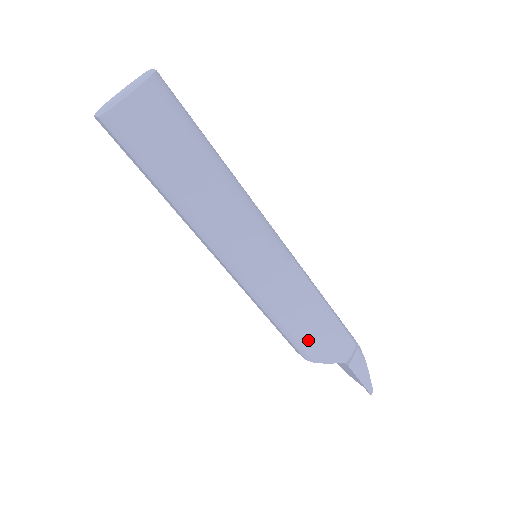
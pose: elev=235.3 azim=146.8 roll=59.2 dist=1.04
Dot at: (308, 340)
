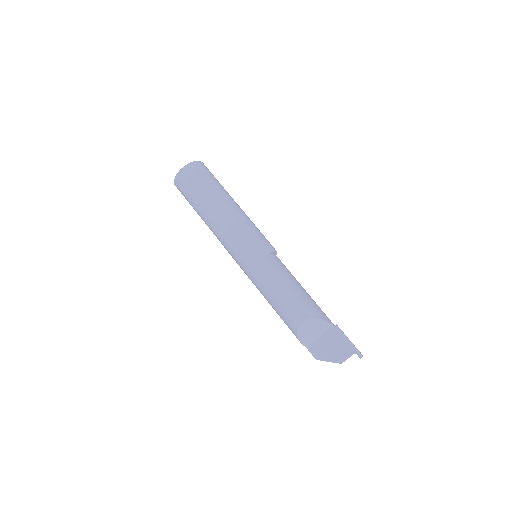
Dot at: (304, 298)
